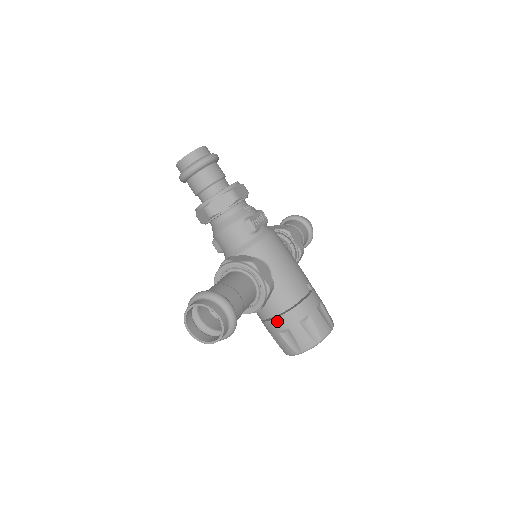
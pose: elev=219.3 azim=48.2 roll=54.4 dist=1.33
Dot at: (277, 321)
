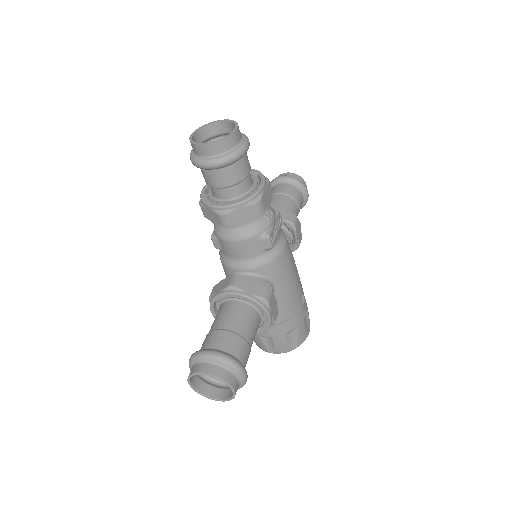
Dot at: occluded
